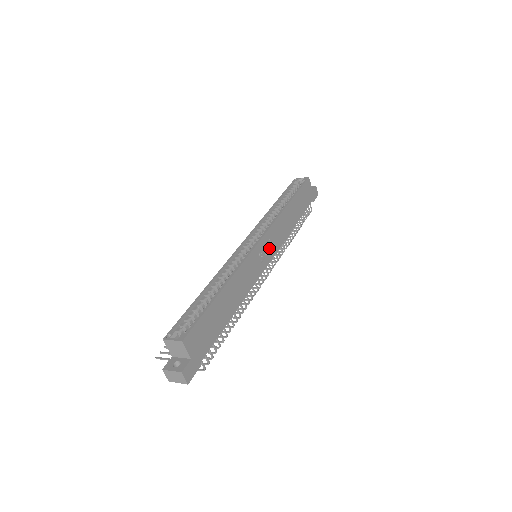
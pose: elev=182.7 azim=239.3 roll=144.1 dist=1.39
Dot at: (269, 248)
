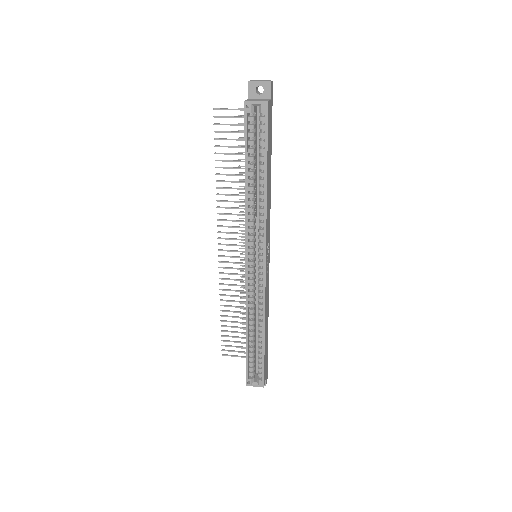
Dot at: (268, 249)
